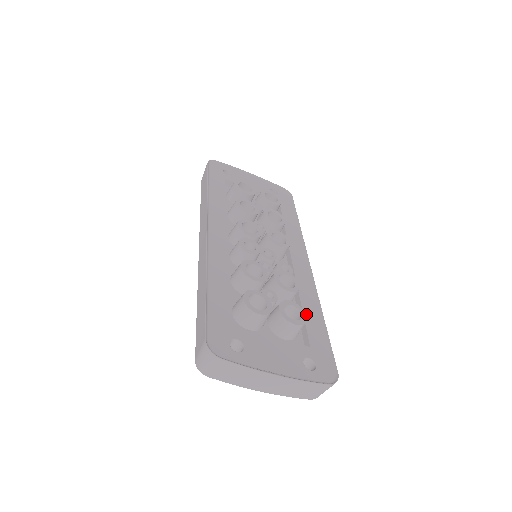
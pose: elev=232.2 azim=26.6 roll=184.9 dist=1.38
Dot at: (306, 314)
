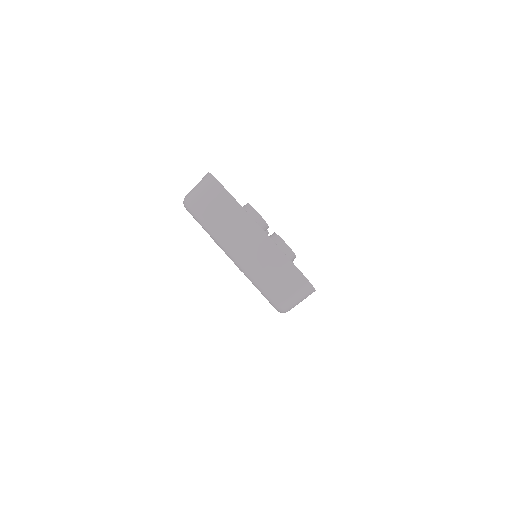
Dot at: occluded
